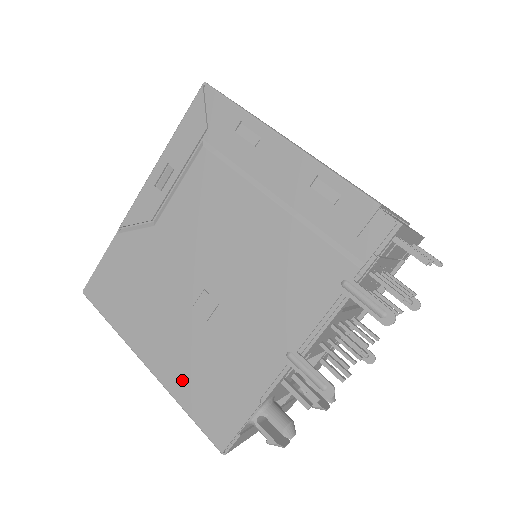
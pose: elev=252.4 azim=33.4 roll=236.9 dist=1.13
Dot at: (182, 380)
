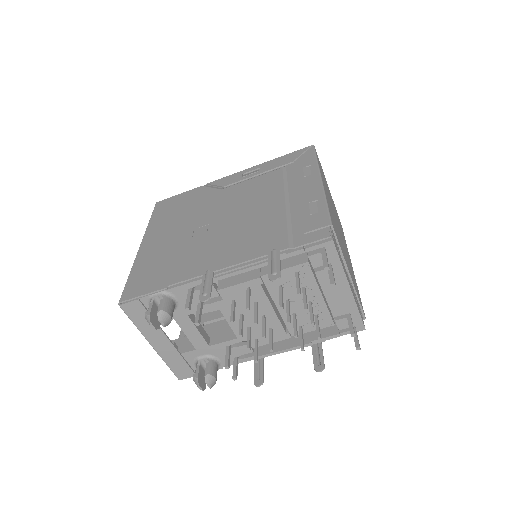
Dot at: (147, 259)
